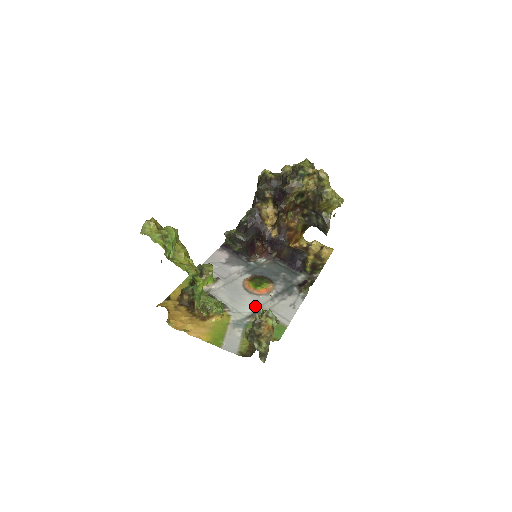
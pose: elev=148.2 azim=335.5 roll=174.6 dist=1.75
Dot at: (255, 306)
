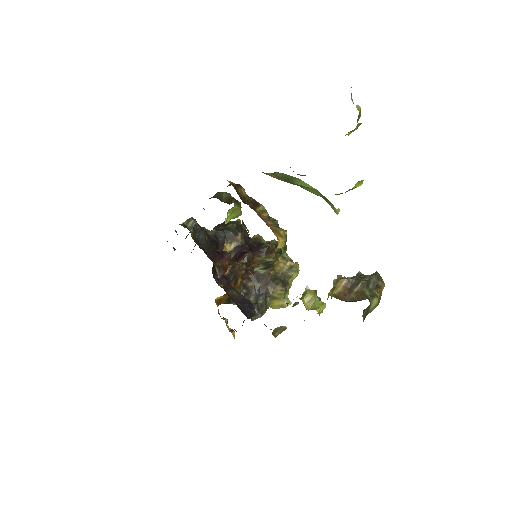
Dot at: occluded
